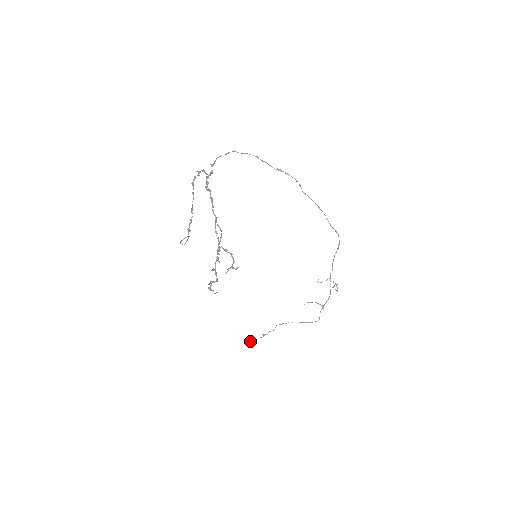
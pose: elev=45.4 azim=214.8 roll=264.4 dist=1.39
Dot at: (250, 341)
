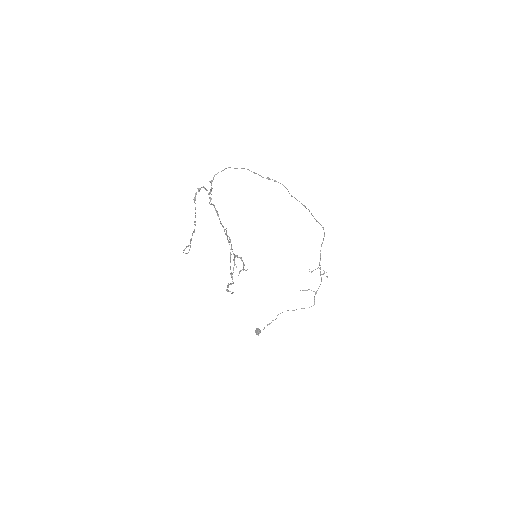
Dot at: (256, 332)
